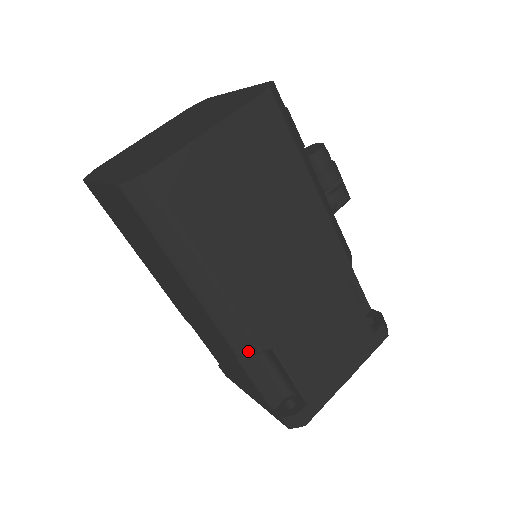
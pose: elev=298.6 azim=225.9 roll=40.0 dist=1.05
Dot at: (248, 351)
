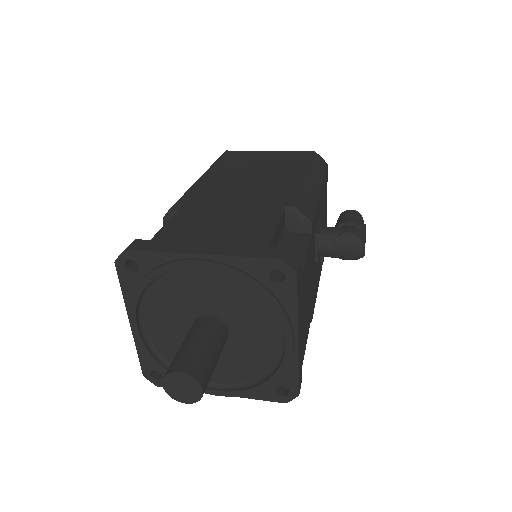
Dot at: (172, 207)
